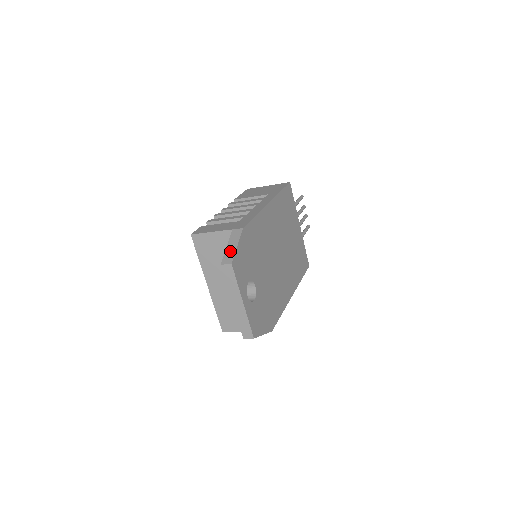
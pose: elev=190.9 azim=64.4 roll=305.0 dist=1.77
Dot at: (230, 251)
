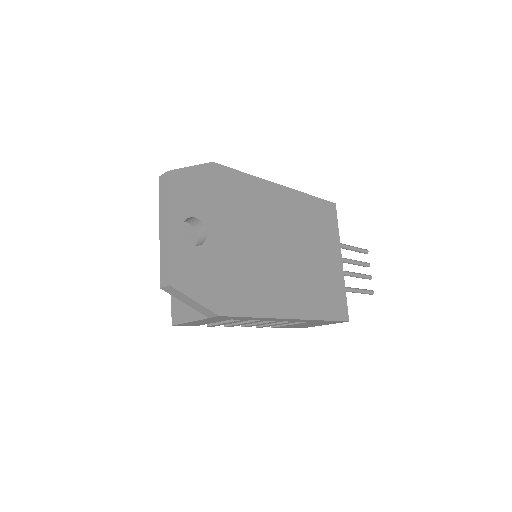
Dot at: occluded
